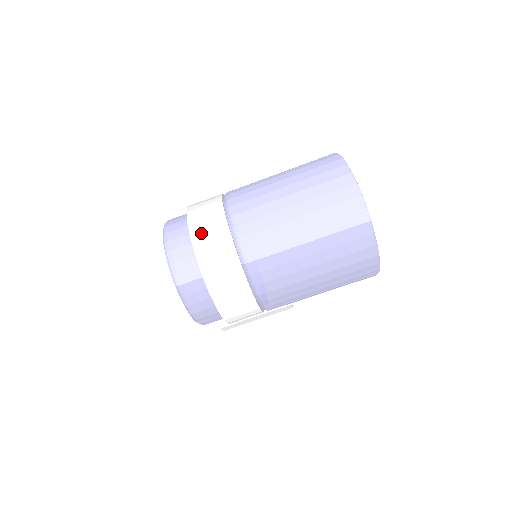
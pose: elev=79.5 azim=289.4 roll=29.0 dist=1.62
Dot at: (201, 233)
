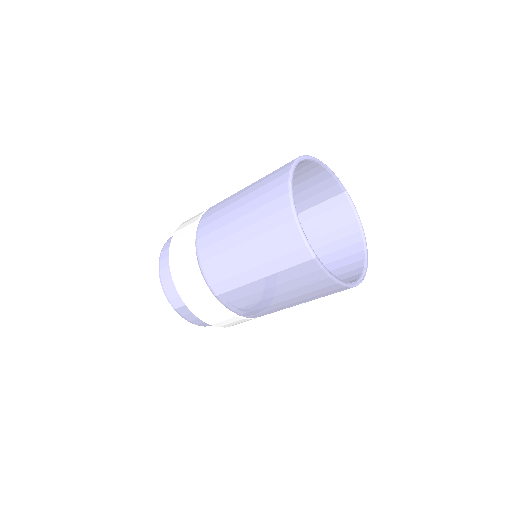
Dot at: (177, 268)
